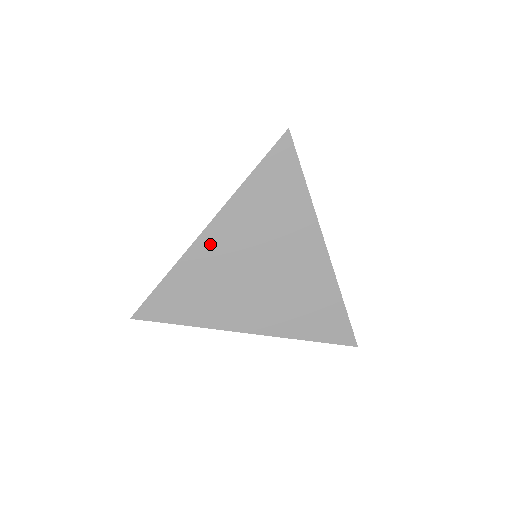
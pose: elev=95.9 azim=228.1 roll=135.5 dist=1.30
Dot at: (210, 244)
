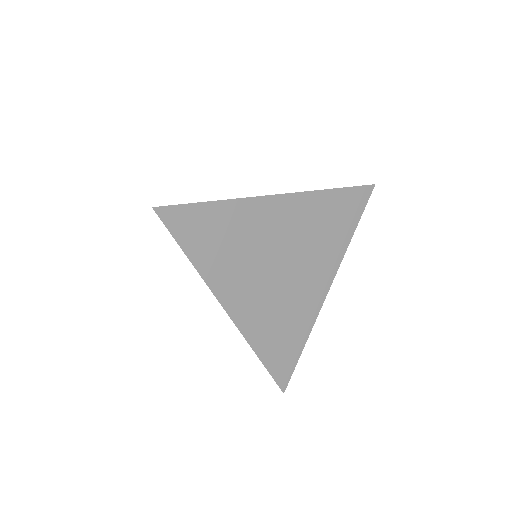
Dot at: (270, 209)
